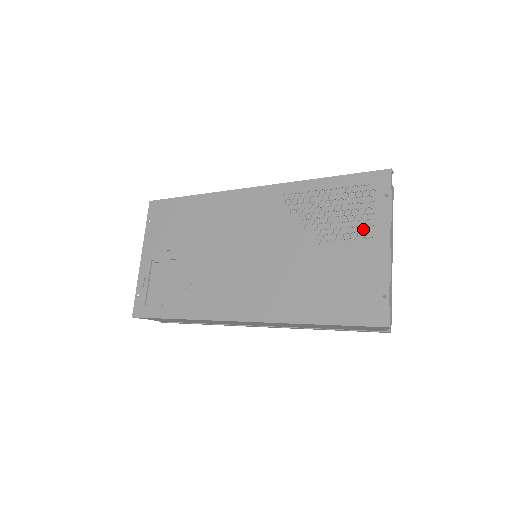
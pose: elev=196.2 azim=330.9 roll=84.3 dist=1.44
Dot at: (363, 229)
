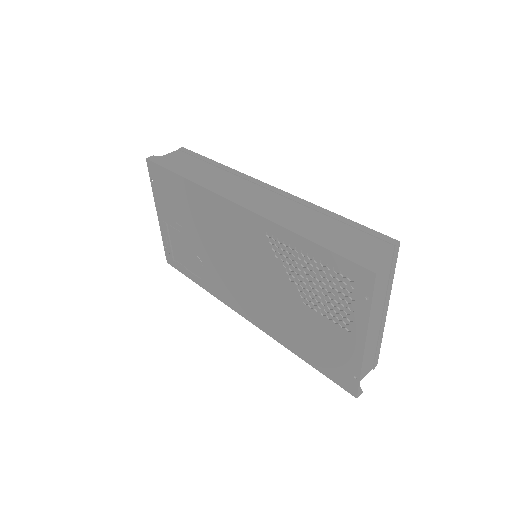
Dot at: (342, 313)
